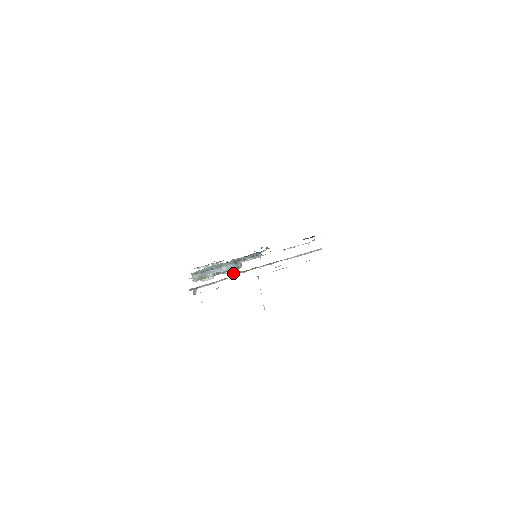
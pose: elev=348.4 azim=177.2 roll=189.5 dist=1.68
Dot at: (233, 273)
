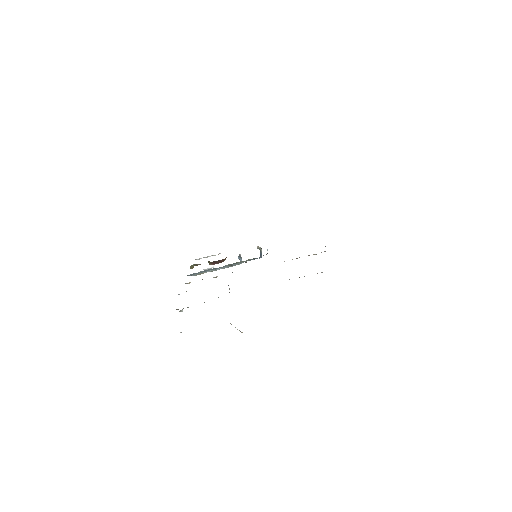
Dot at: occluded
